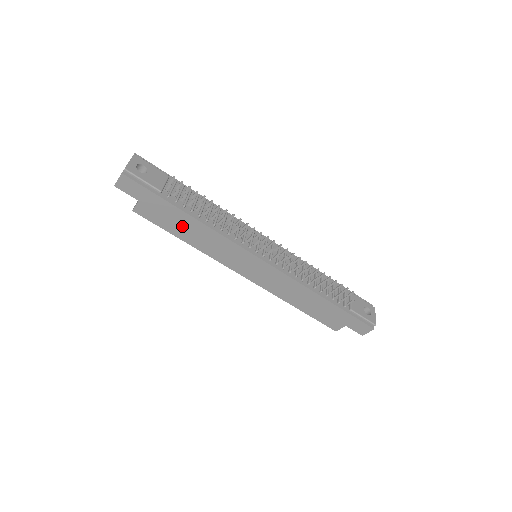
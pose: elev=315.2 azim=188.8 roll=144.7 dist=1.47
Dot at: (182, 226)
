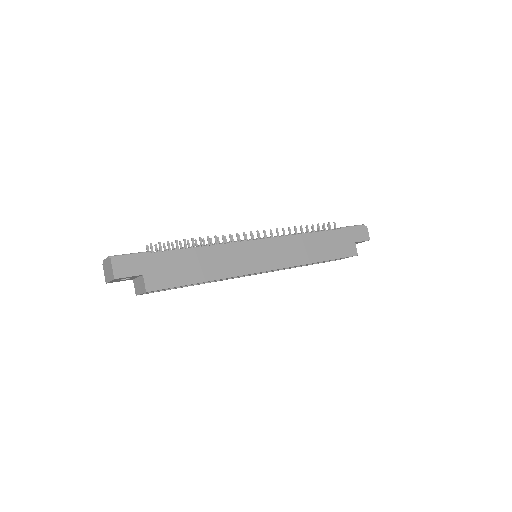
Dot at: (191, 267)
